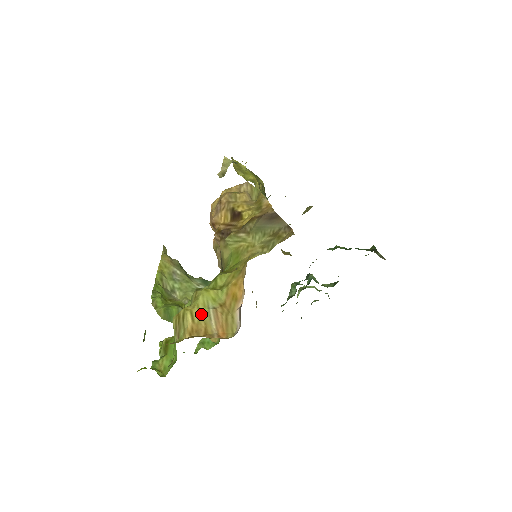
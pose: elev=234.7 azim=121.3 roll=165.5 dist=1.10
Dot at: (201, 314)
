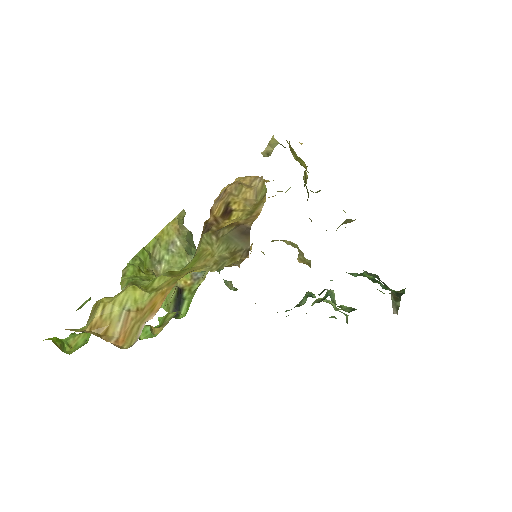
Dot at: (113, 312)
